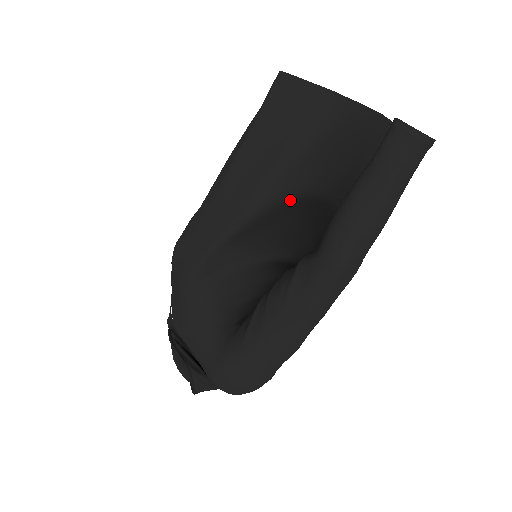
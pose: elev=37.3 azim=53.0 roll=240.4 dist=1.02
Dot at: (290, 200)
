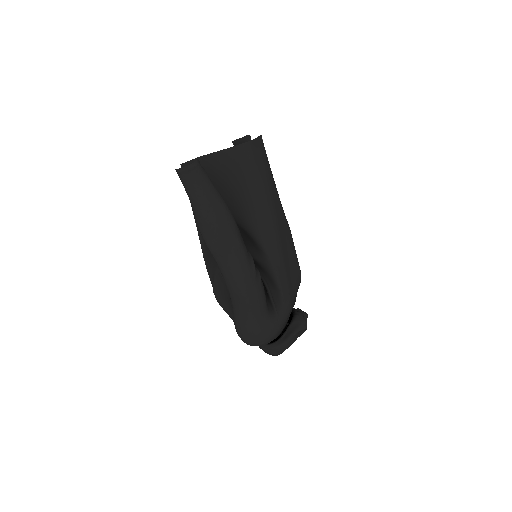
Dot at: occluded
